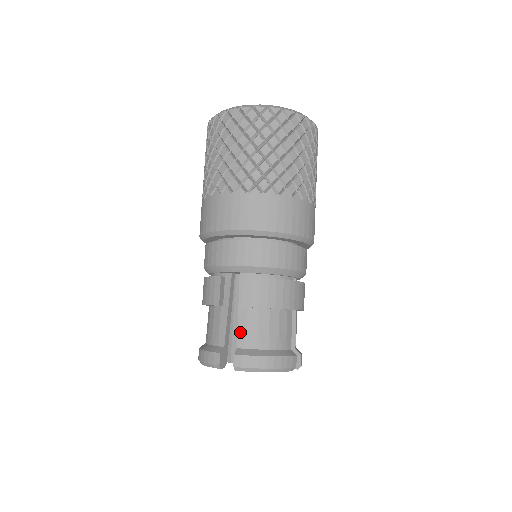
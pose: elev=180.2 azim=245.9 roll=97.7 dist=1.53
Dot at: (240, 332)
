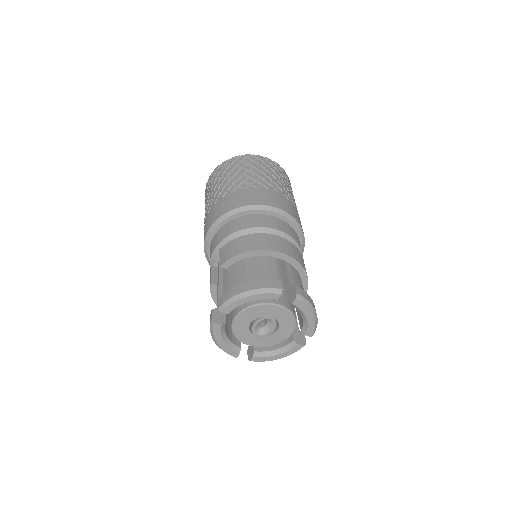
Dot at: (224, 287)
